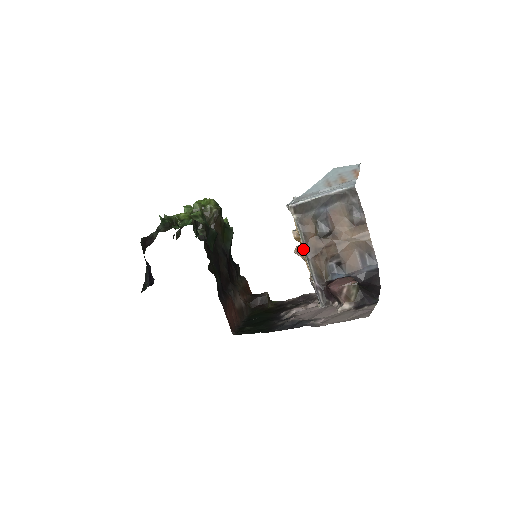
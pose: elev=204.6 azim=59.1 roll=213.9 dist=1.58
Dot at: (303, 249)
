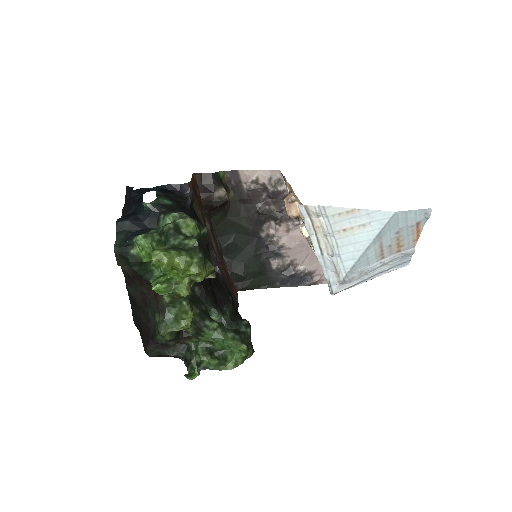
Dot at: occluded
